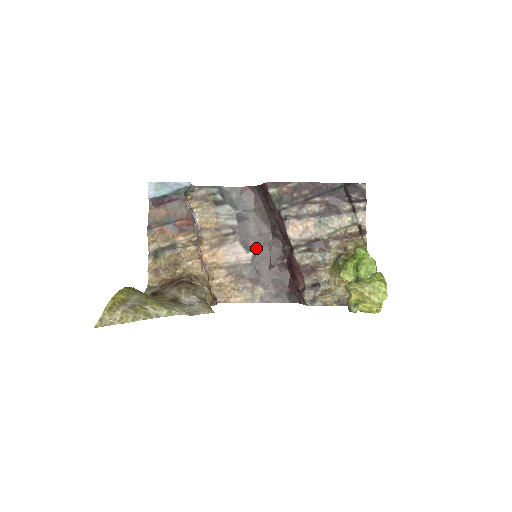
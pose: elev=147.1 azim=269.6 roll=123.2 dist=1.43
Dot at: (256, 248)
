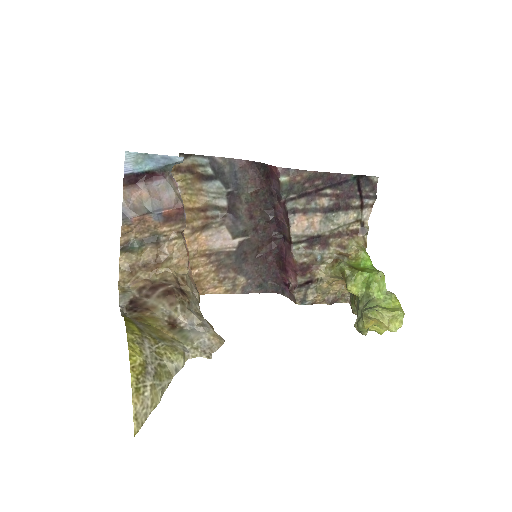
Dot at: (244, 234)
